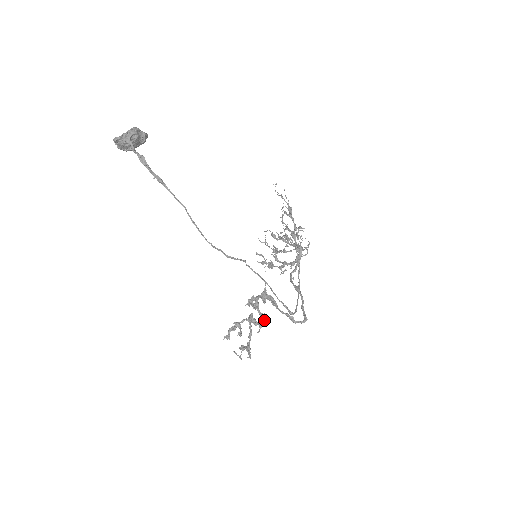
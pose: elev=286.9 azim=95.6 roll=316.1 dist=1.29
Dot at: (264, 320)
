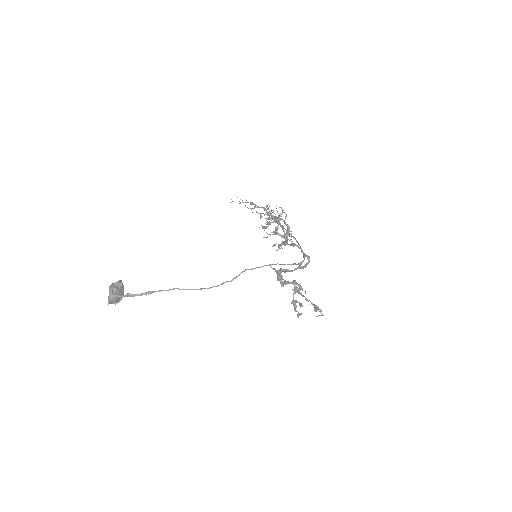
Dot at: (297, 284)
